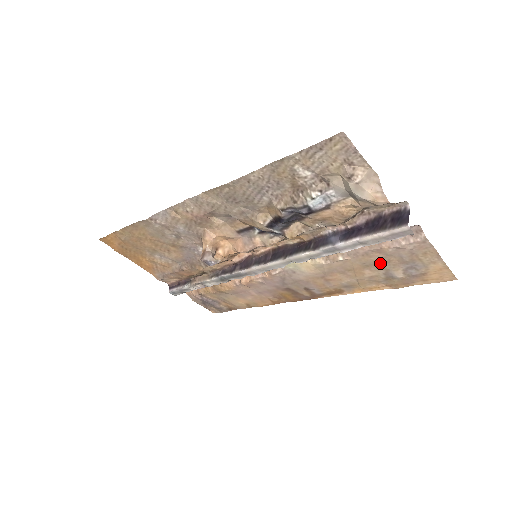
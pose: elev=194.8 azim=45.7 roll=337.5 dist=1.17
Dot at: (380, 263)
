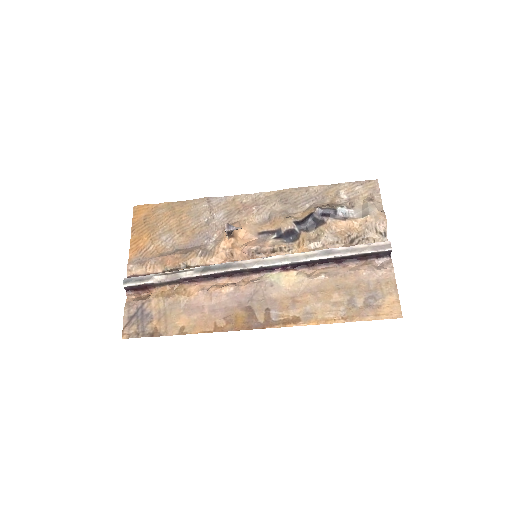
Dot at: (350, 288)
